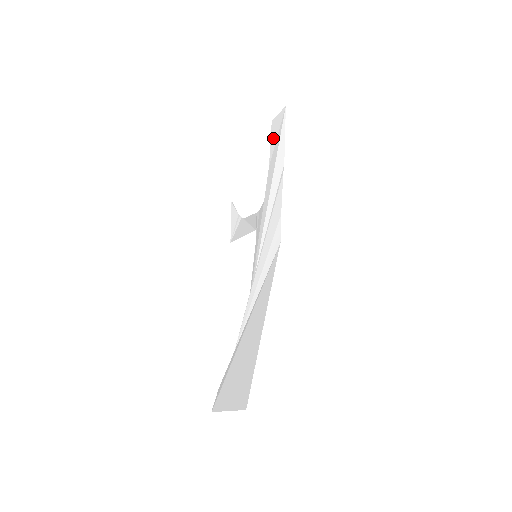
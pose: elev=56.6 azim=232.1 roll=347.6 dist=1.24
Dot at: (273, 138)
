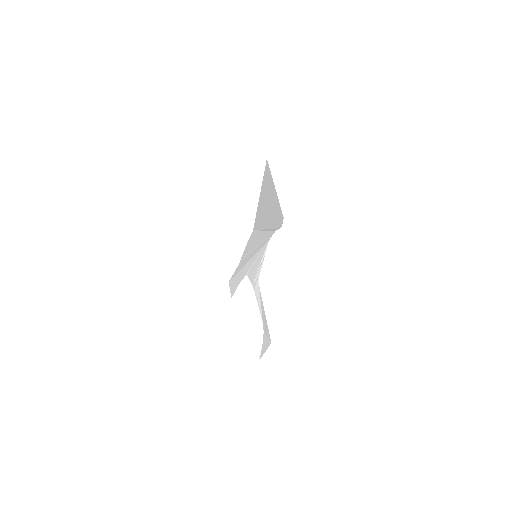
Dot at: (234, 288)
